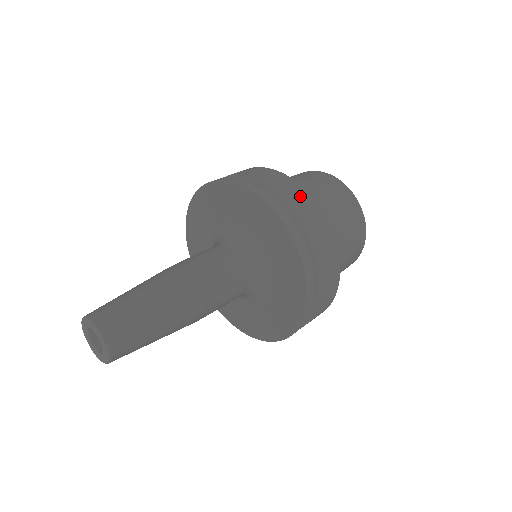
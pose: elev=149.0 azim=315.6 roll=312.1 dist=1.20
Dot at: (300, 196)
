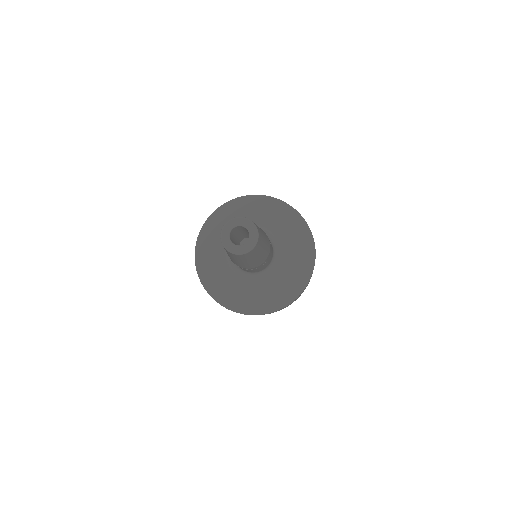
Dot at: occluded
